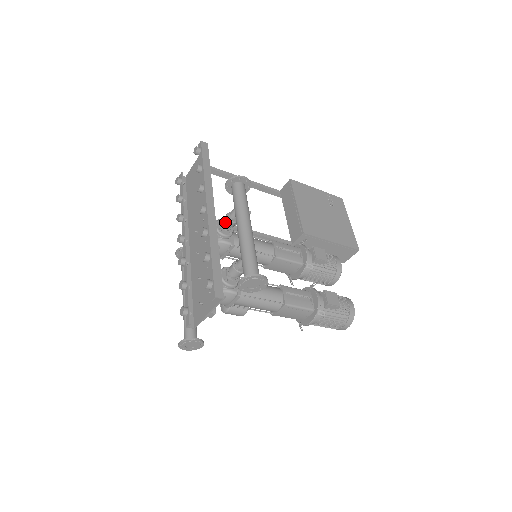
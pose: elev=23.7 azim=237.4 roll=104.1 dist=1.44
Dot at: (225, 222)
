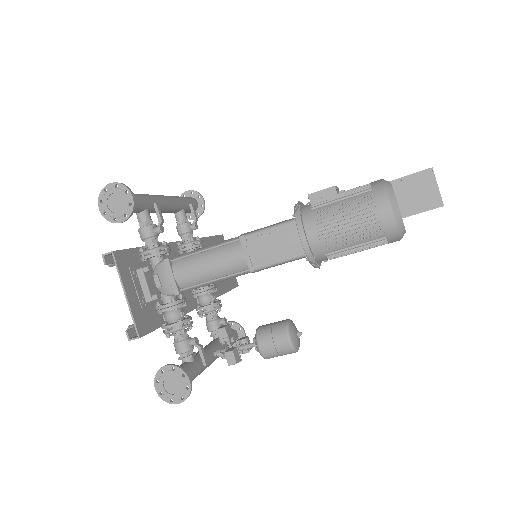
Dot at: (178, 233)
